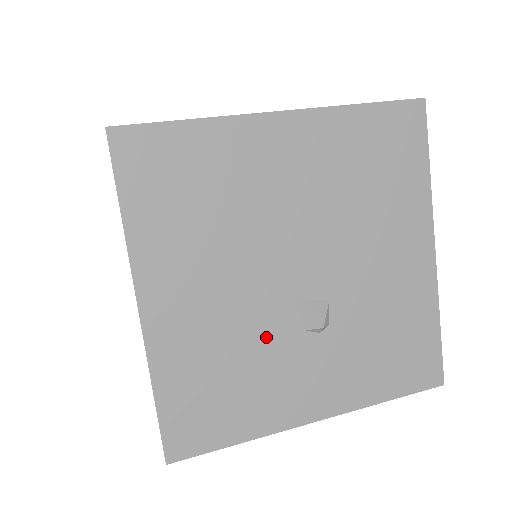
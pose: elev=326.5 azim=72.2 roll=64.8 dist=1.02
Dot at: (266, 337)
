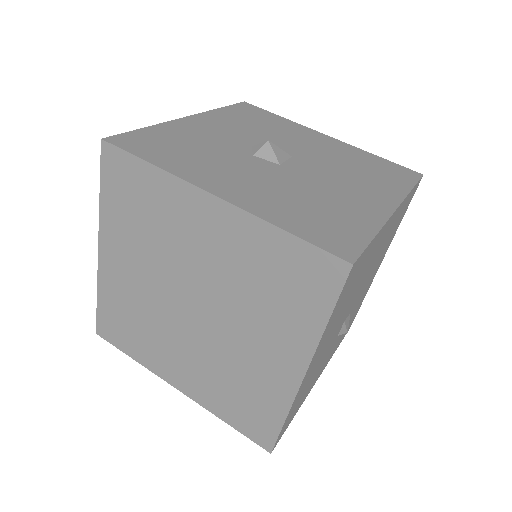
Dot at: occluded
